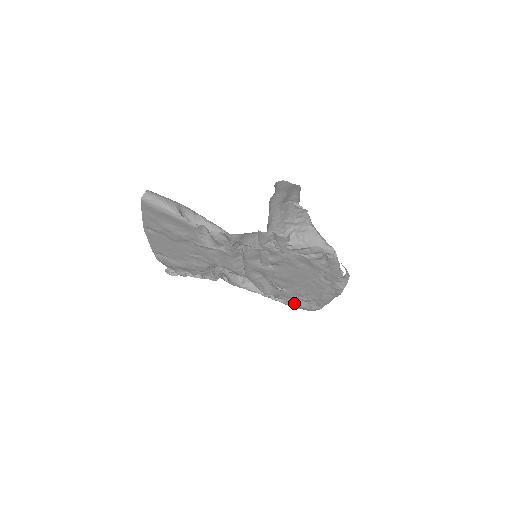
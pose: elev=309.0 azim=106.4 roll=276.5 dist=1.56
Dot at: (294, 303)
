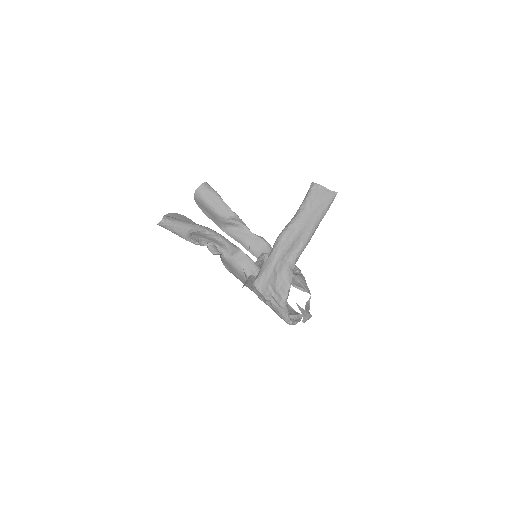
Dot at: occluded
